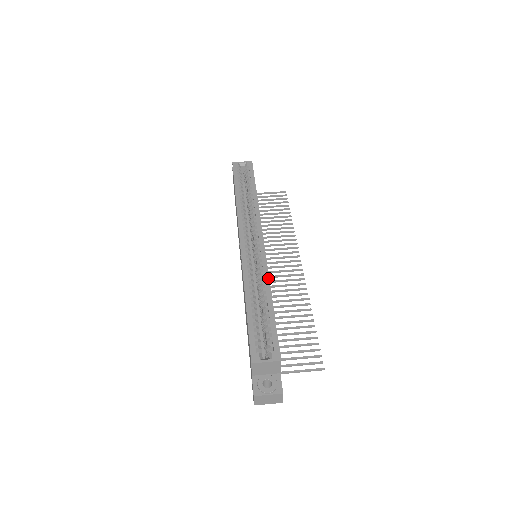
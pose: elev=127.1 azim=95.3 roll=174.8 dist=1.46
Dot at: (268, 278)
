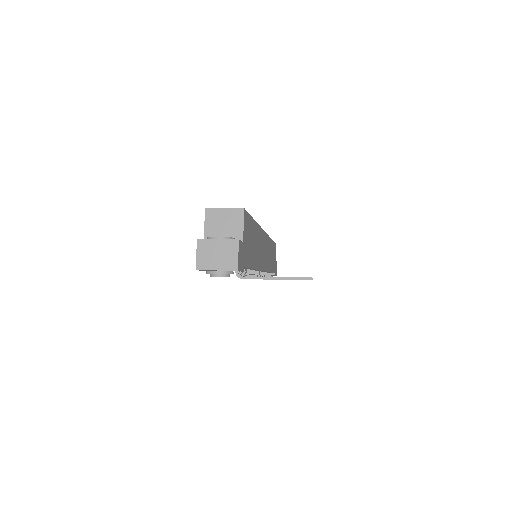
Dot at: (258, 225)
